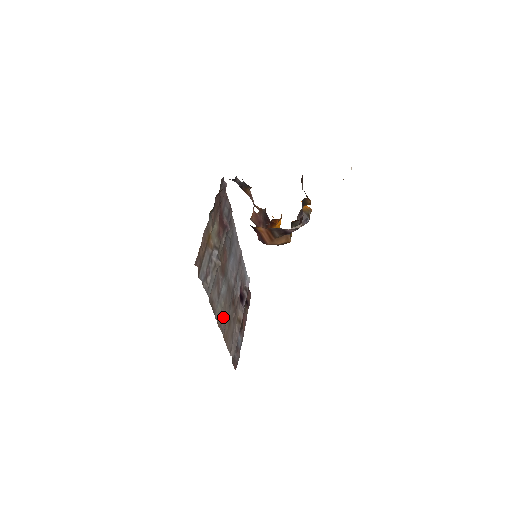
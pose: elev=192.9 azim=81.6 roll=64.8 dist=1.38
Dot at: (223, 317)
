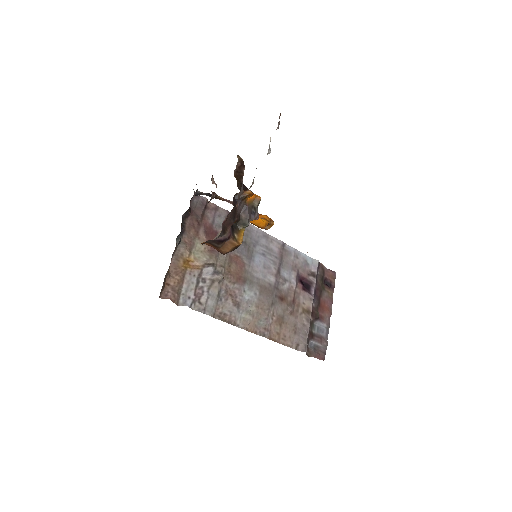
Dot at: (261, 321)
